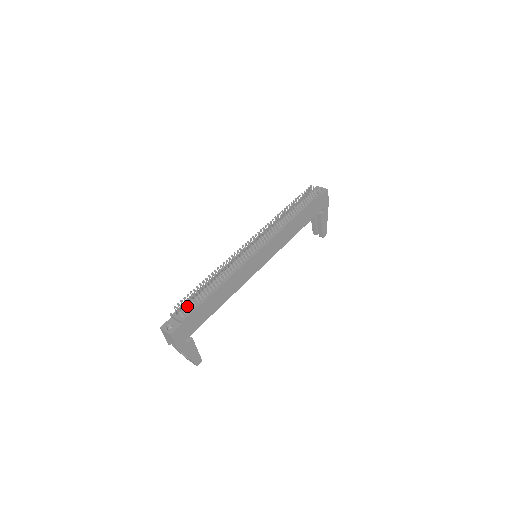
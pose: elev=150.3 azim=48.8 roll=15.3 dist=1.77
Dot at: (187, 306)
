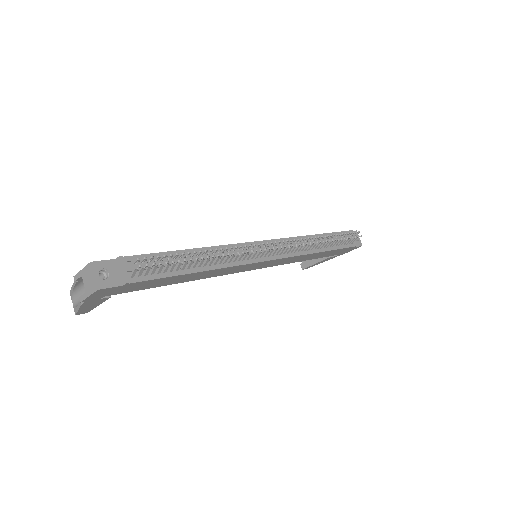
Dot at: occluded
